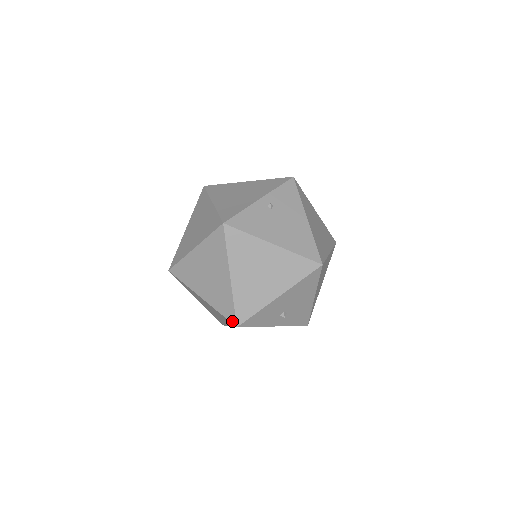
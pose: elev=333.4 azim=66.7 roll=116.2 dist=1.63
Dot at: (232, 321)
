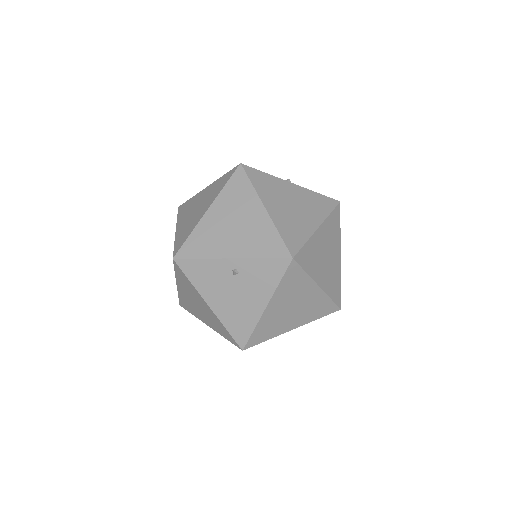
Dot at: occluded
